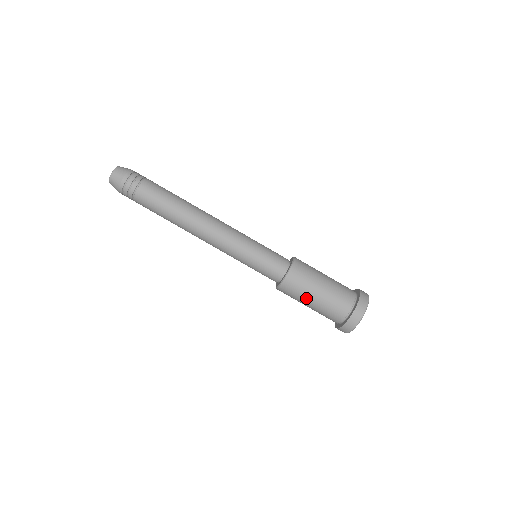
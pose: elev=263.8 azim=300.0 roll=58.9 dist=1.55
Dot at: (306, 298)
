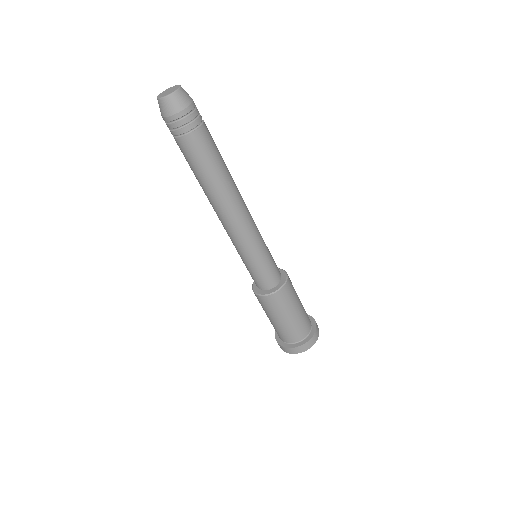
Dot at: (272, 315)
